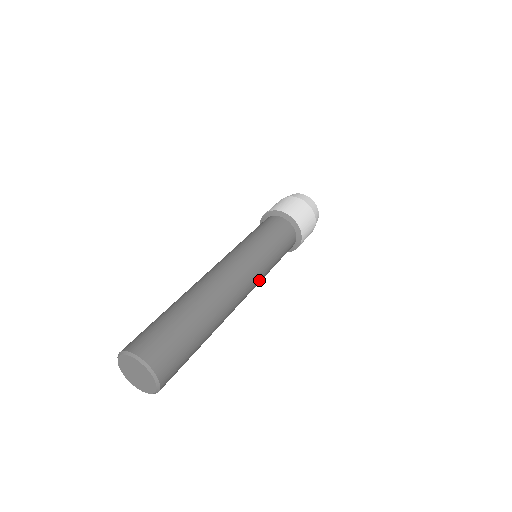
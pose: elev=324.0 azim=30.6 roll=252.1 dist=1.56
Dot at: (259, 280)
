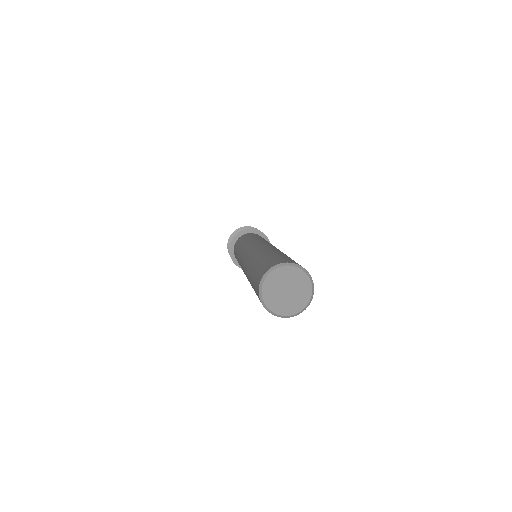
Dot at: occluded
